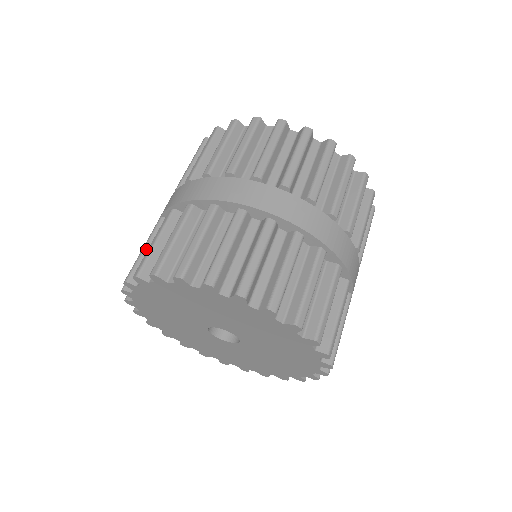
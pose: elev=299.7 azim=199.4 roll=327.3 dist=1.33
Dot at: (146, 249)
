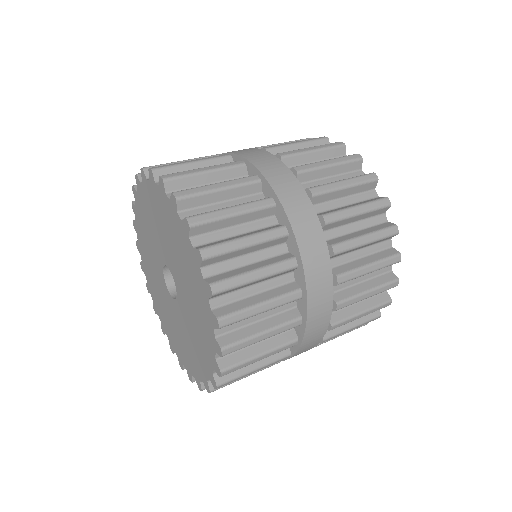
Dot at: occluded
